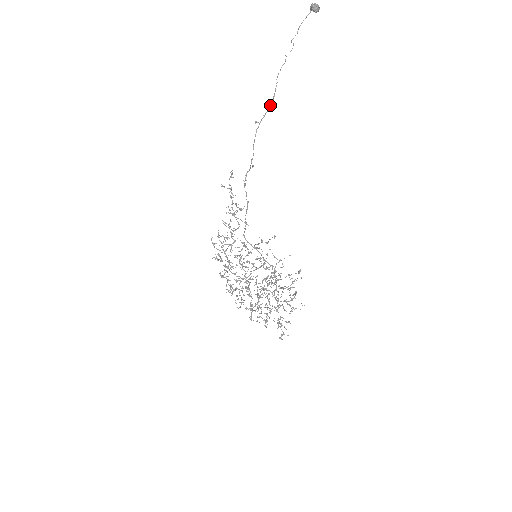
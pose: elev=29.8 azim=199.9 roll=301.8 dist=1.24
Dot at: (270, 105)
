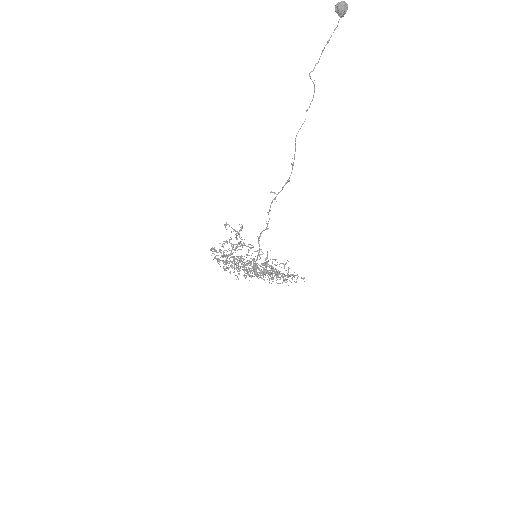
Dot at: (289, 177)
